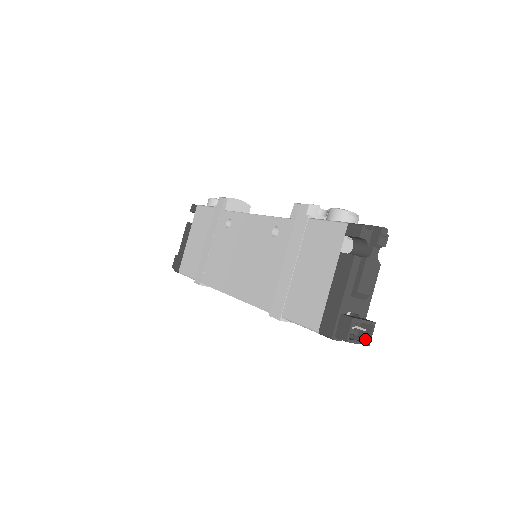
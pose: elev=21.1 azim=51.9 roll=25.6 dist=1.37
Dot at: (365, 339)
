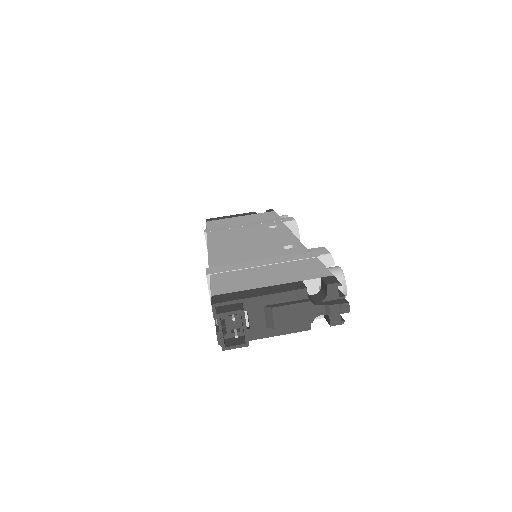
Dot at: (227, 344)
